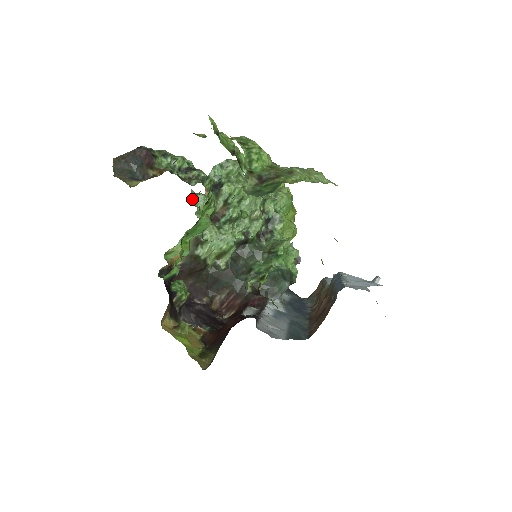
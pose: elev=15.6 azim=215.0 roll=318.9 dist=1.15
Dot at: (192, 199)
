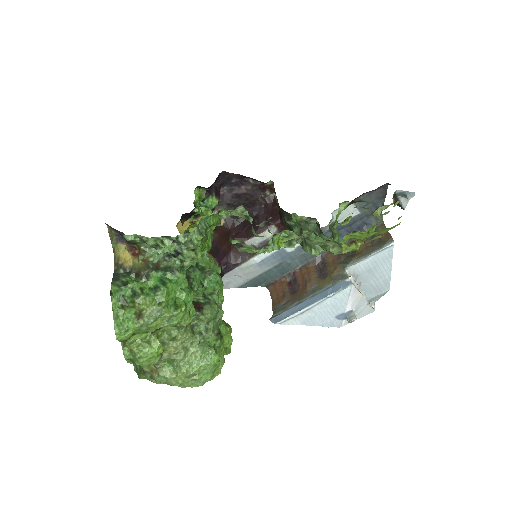
Dot at: (210, 215)
